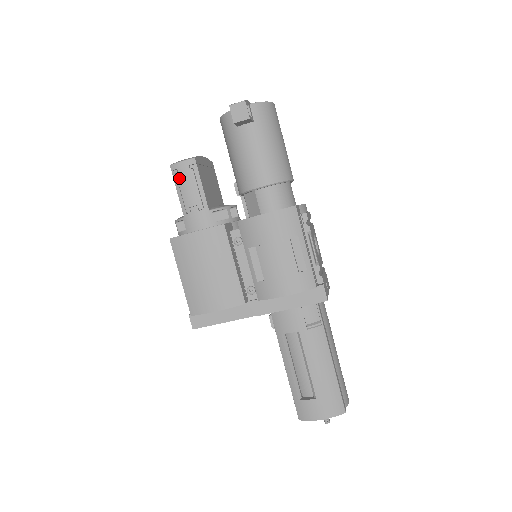
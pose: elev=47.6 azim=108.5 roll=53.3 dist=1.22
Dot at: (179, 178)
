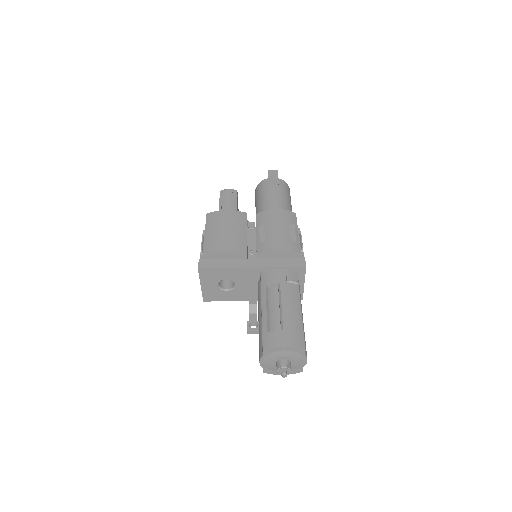
Dot at: (224, 195)
